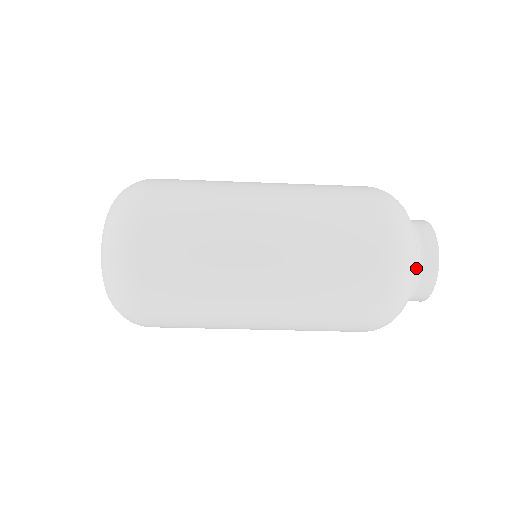
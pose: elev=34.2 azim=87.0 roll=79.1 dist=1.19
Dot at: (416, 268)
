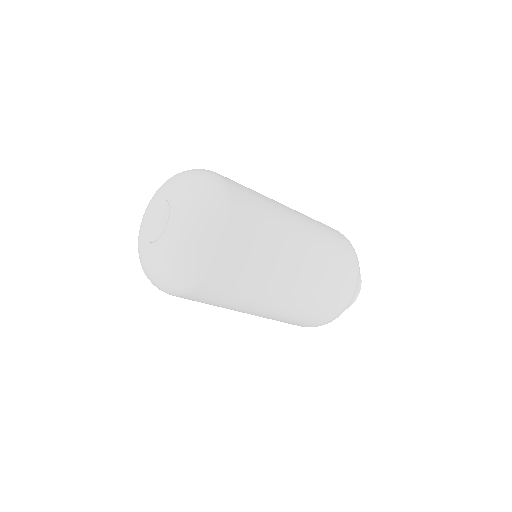
Dot at: occluded
